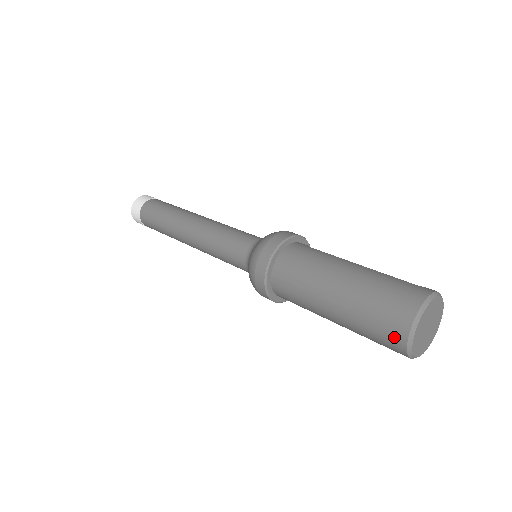
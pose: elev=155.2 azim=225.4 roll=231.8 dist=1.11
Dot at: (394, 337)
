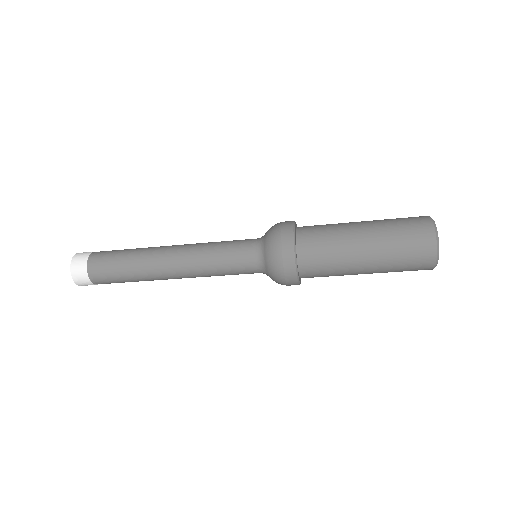
Dot at: (424, 231)
